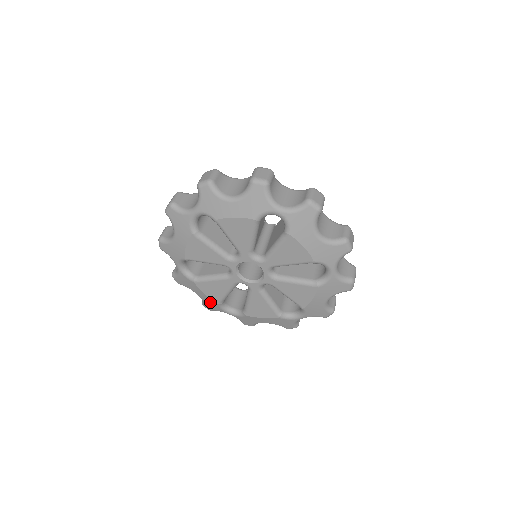
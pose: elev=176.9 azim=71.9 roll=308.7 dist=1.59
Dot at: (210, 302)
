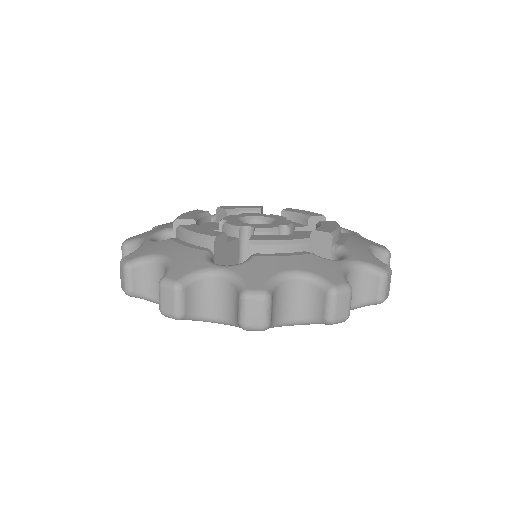
Dot at: occluded
